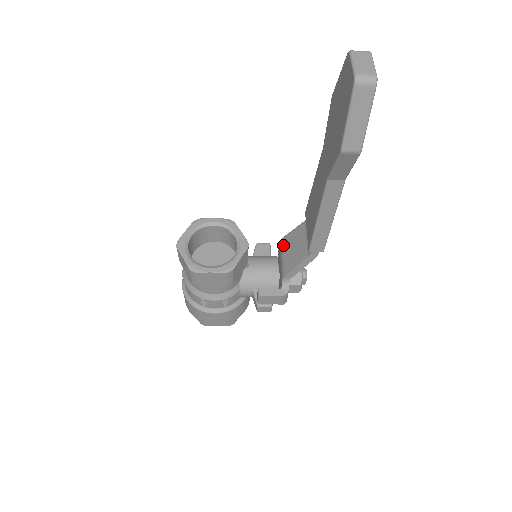
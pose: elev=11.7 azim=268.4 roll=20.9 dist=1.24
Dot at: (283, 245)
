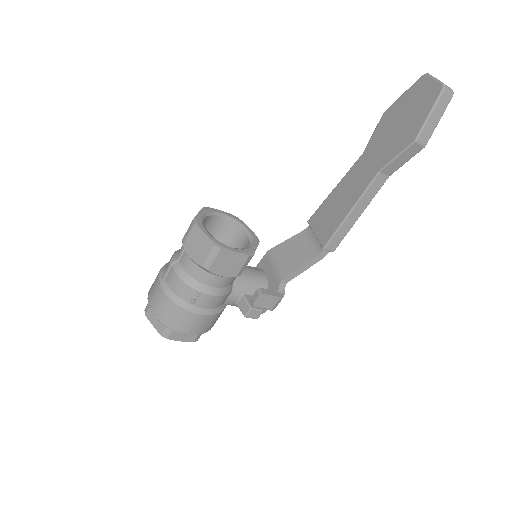
Dot at: (275, 253)
